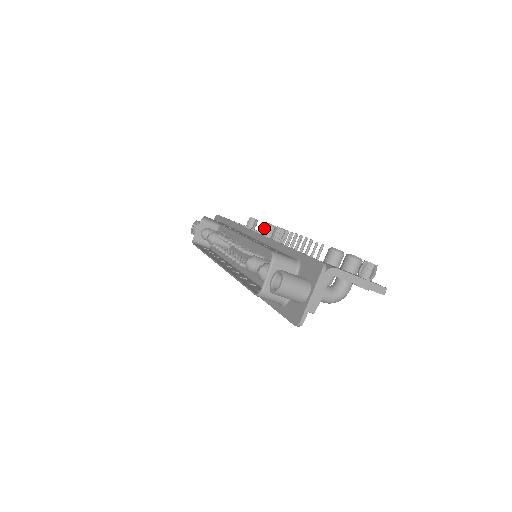
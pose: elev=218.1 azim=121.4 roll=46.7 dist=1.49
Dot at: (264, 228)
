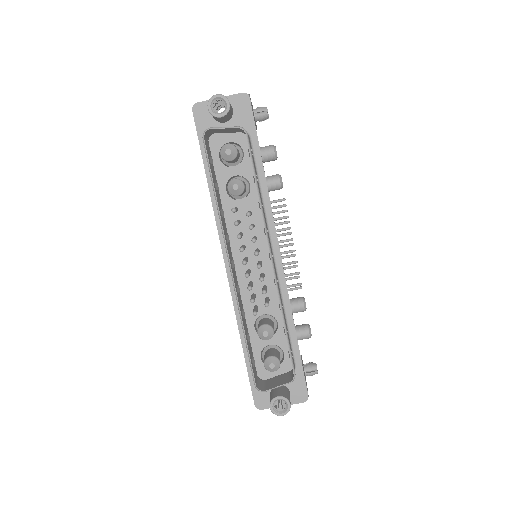
Dot at: (269, 153)
